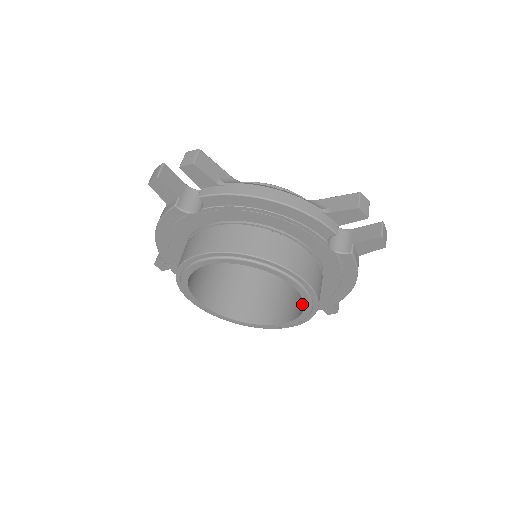
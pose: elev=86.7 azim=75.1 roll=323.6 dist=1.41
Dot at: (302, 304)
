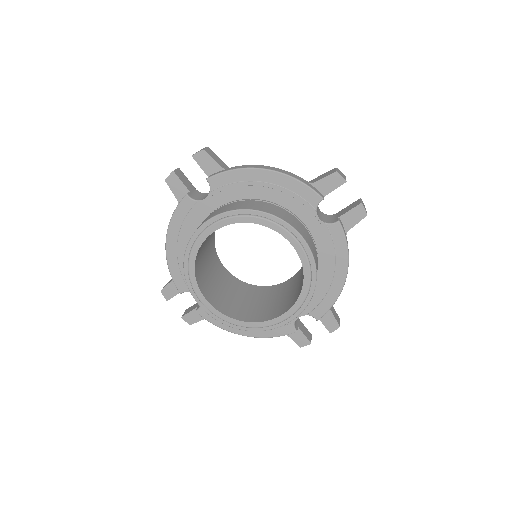
Dot at: (302, 284)
